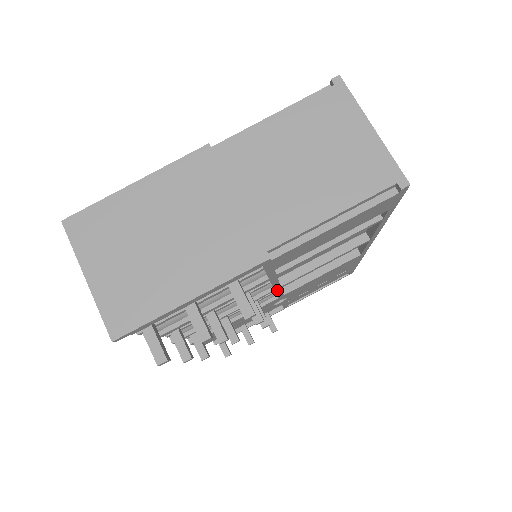
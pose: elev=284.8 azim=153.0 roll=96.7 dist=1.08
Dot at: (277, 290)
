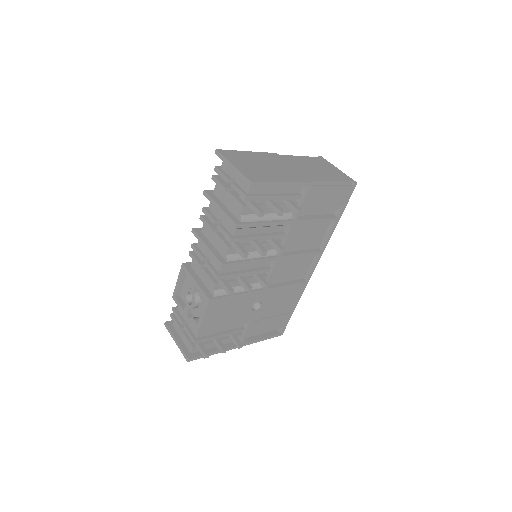
Dot at: (276, 262)
